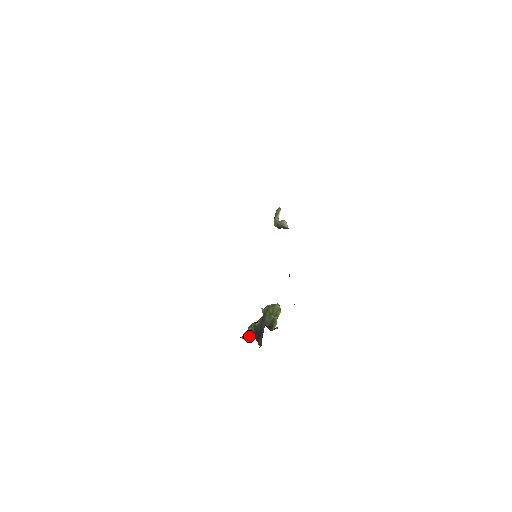
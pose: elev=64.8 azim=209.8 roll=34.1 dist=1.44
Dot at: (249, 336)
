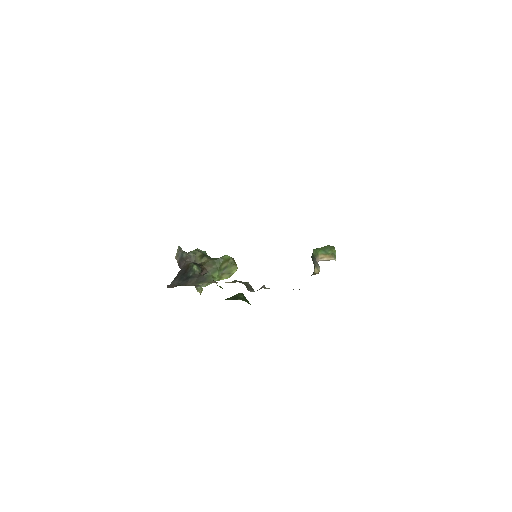
Dot at: (182, 259)
